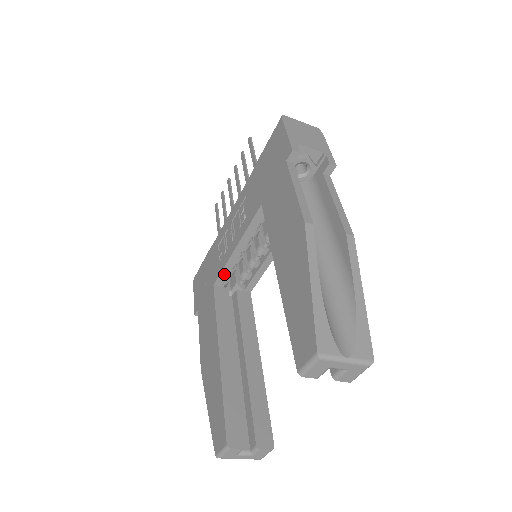
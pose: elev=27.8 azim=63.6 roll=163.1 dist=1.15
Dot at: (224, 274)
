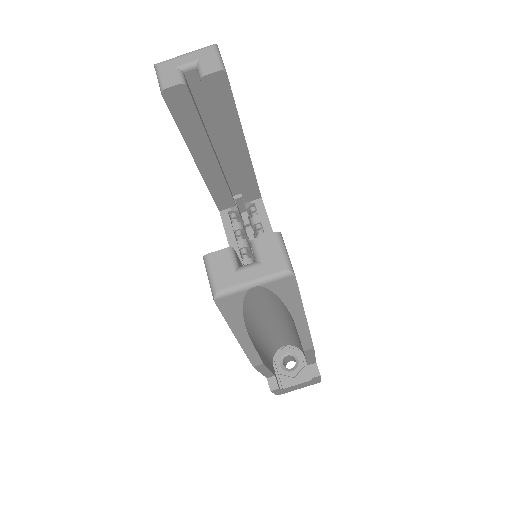
Dot at: occluded
